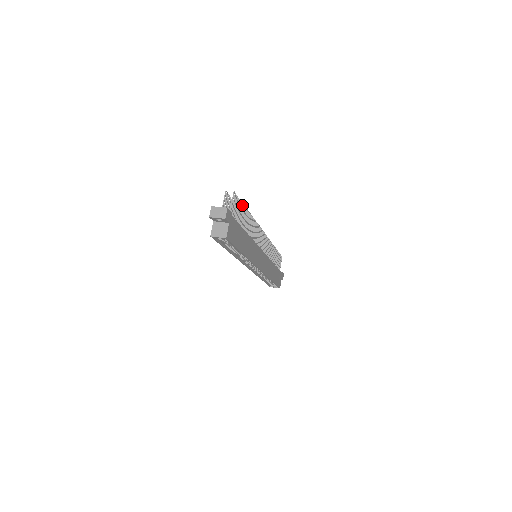
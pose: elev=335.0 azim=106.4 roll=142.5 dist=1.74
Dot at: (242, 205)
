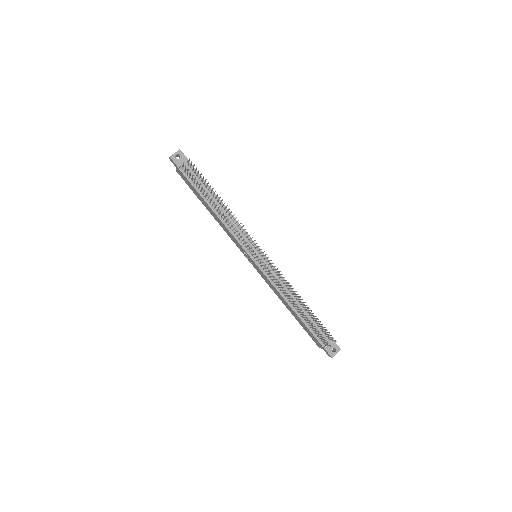
Dot at: occluded
